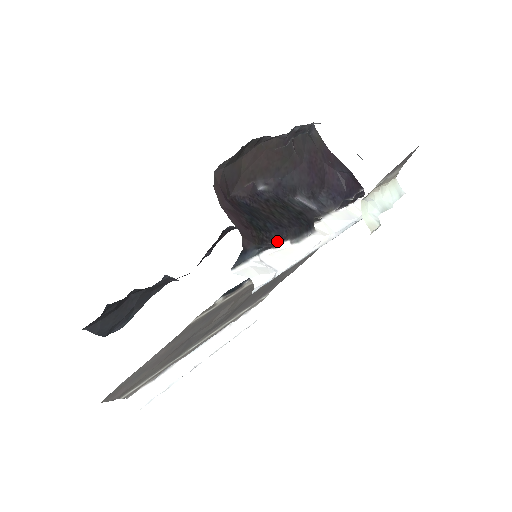
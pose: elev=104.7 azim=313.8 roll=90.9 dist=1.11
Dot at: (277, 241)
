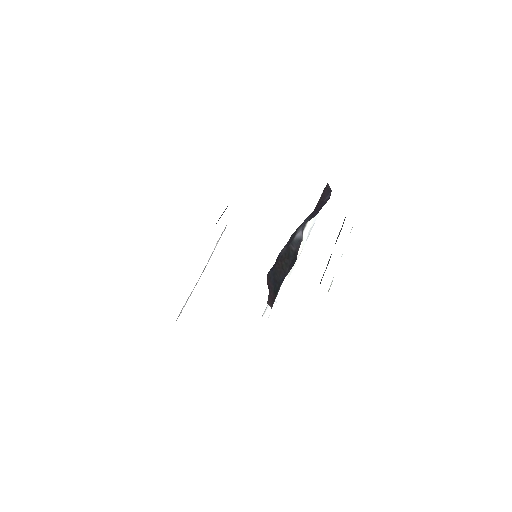
Dot at: occluded
